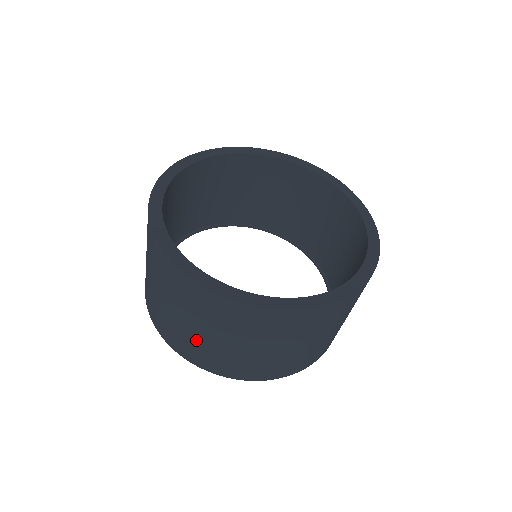
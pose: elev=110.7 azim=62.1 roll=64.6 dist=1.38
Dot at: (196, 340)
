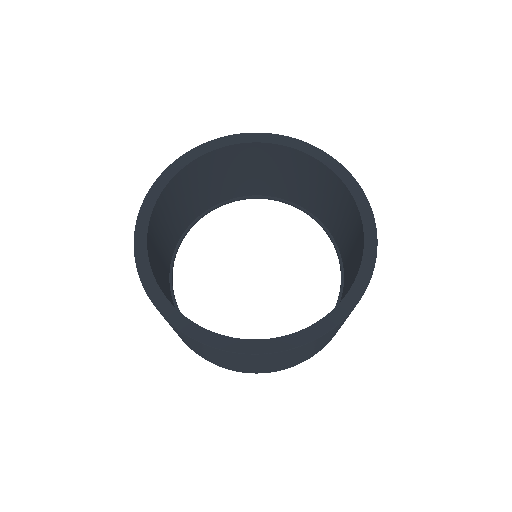
Dot at: (232, 365)
